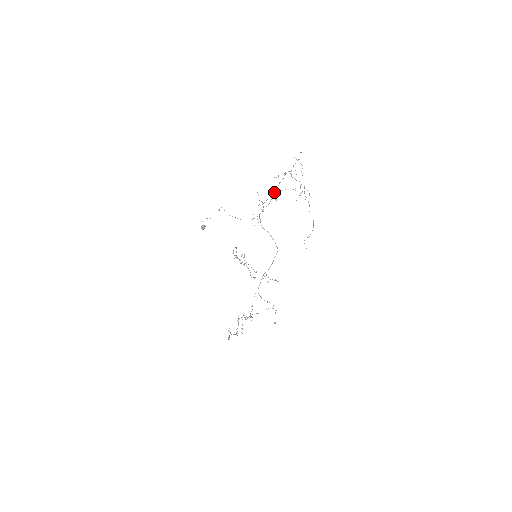
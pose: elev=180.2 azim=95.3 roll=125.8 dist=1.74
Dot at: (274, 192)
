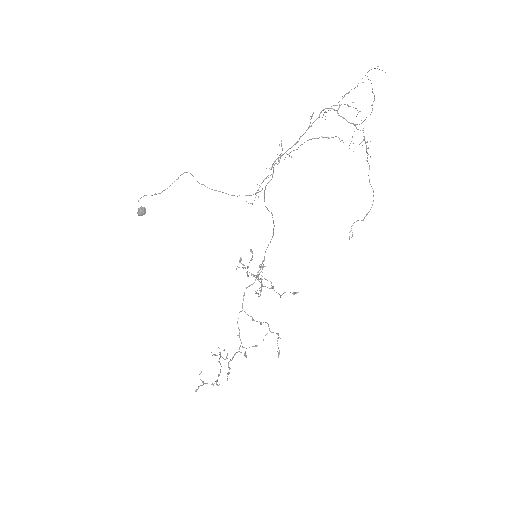
Dot at: occluded
